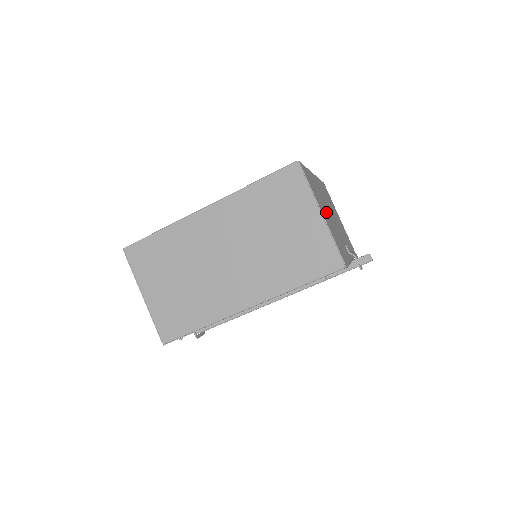
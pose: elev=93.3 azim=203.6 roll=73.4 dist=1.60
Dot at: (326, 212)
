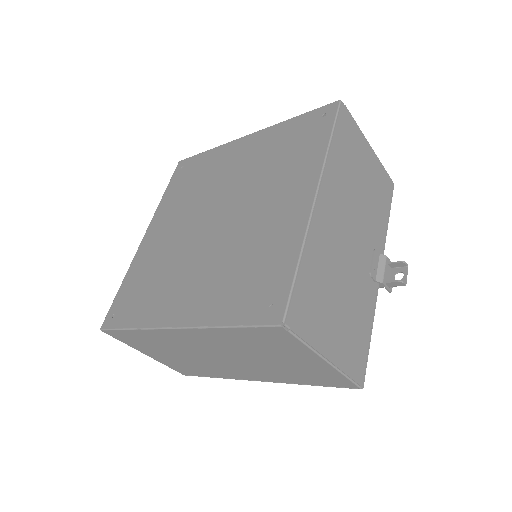
Dot at: (337, 300)
